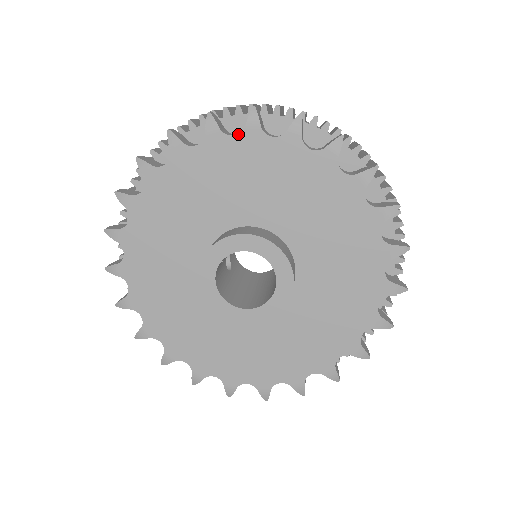
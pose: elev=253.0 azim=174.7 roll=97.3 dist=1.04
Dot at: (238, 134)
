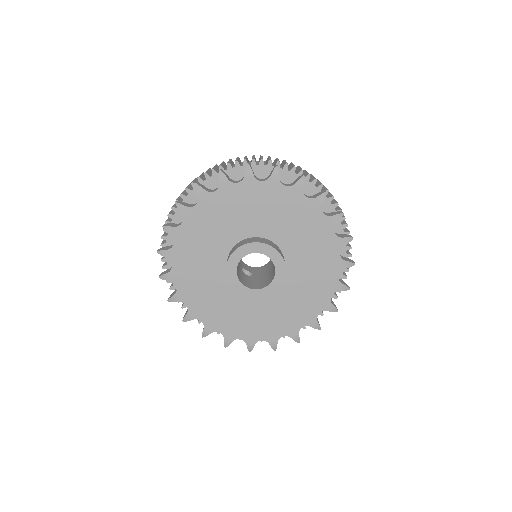
Dot at: (183, 220)
